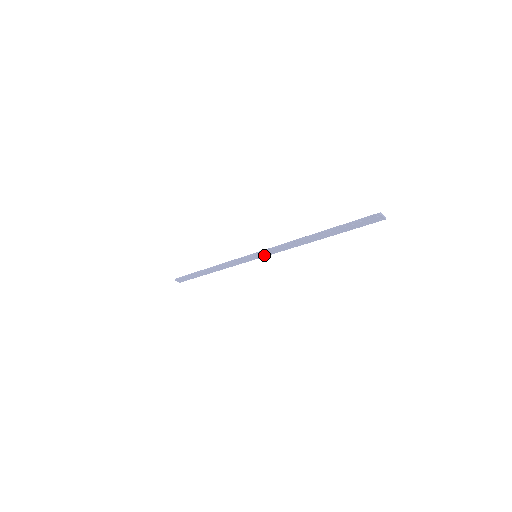
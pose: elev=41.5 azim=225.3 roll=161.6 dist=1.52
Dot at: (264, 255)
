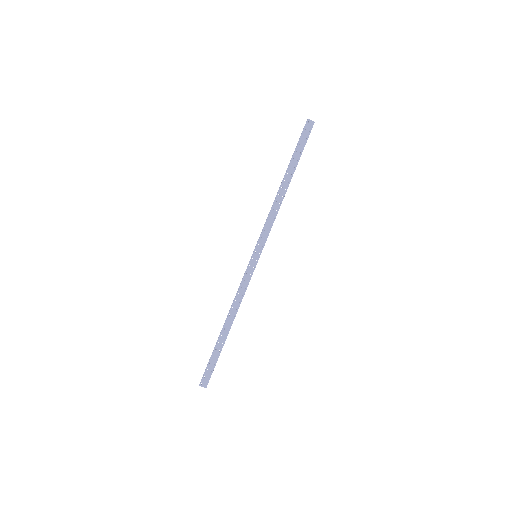
Dot at: (261, 247)
